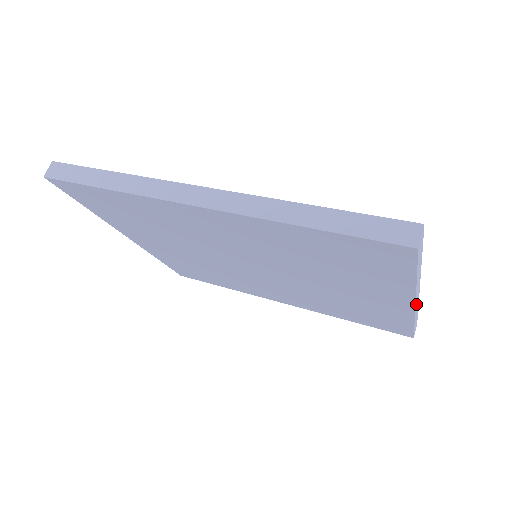
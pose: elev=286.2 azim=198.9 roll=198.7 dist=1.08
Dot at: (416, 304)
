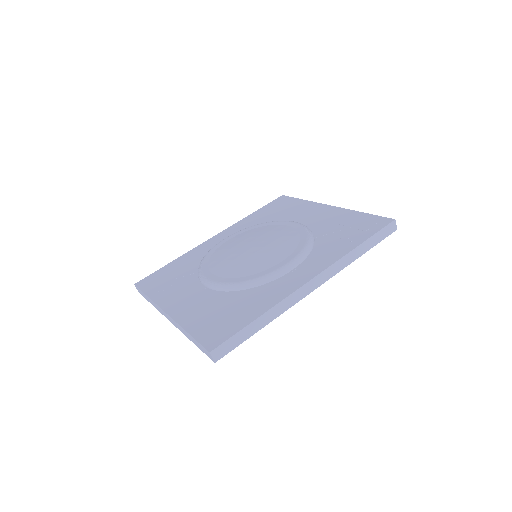
Dot at: occluded
